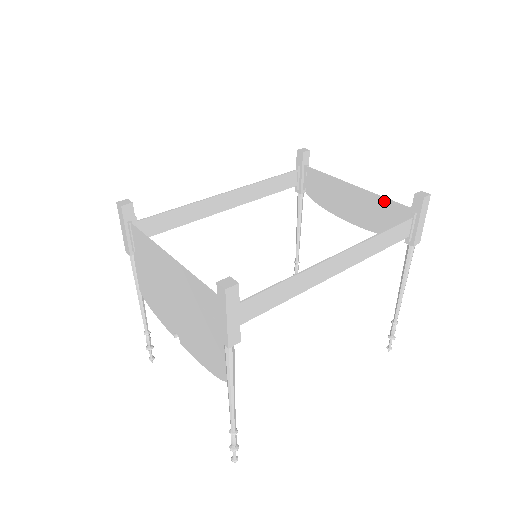
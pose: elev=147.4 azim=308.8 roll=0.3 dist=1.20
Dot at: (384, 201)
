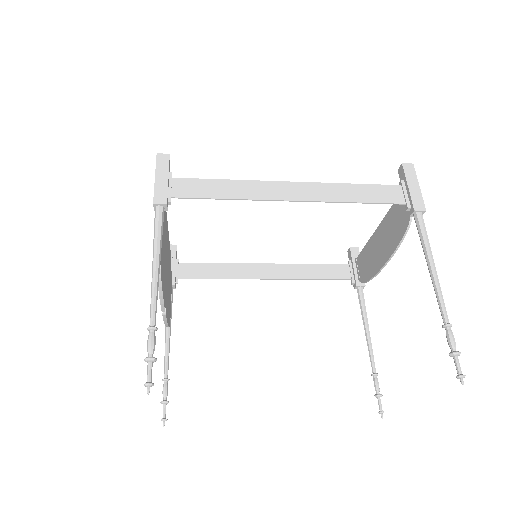
Dot at: (392, 209)
